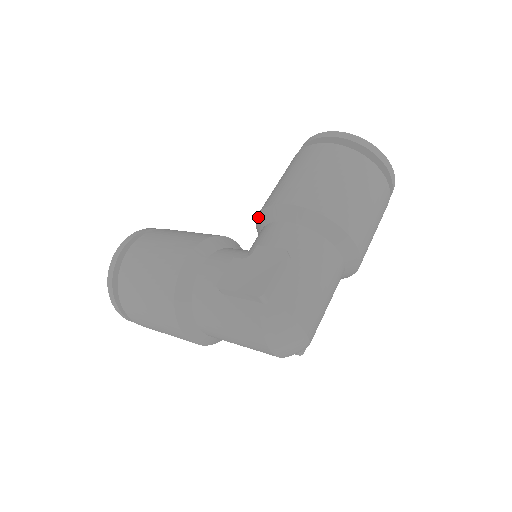
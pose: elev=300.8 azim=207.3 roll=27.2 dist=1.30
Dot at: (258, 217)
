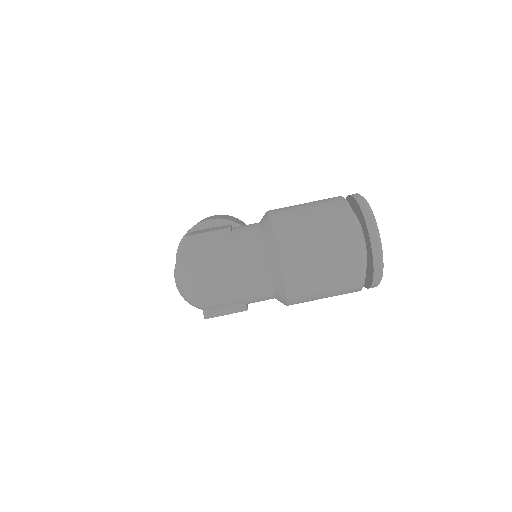
Dot at: occluded
